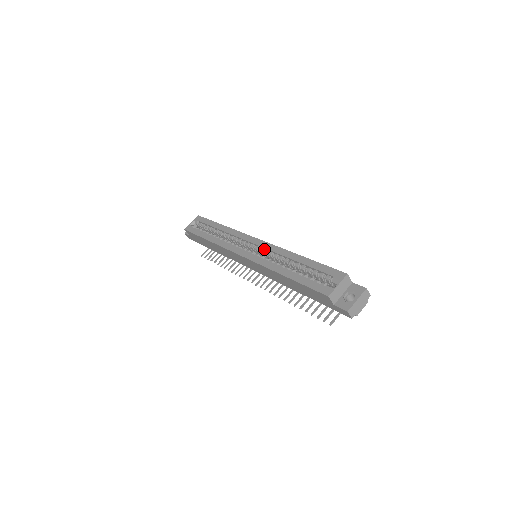
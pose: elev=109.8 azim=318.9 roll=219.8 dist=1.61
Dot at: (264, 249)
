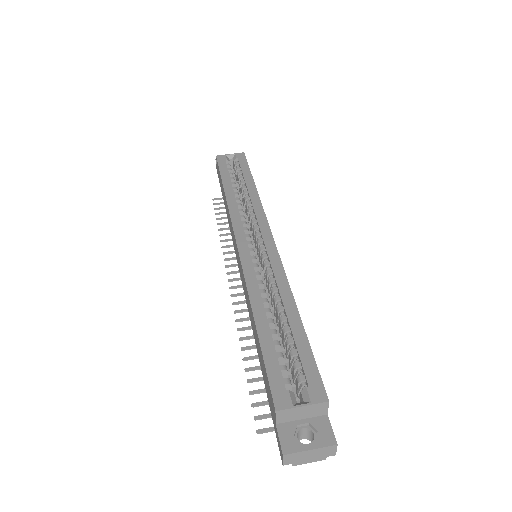
Dot at: (268, 258)
